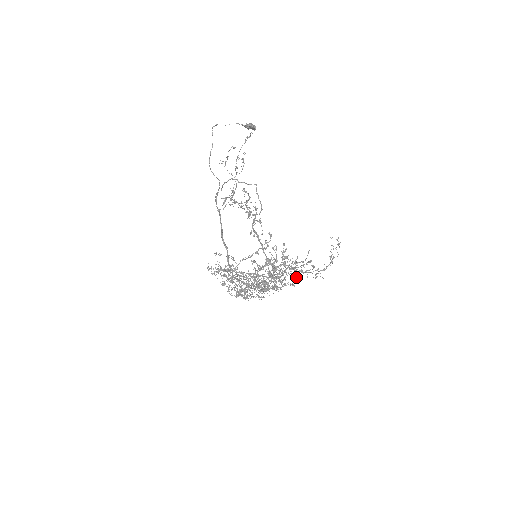
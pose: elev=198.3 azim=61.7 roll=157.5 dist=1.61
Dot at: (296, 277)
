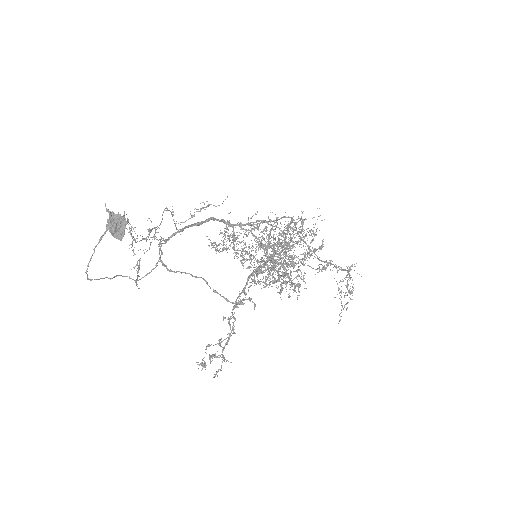
Dot at: occluded
